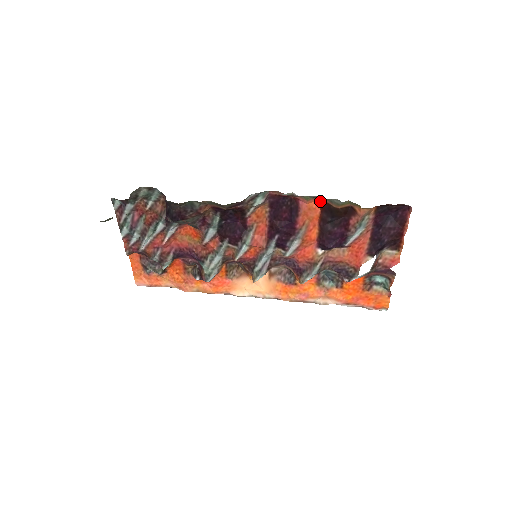
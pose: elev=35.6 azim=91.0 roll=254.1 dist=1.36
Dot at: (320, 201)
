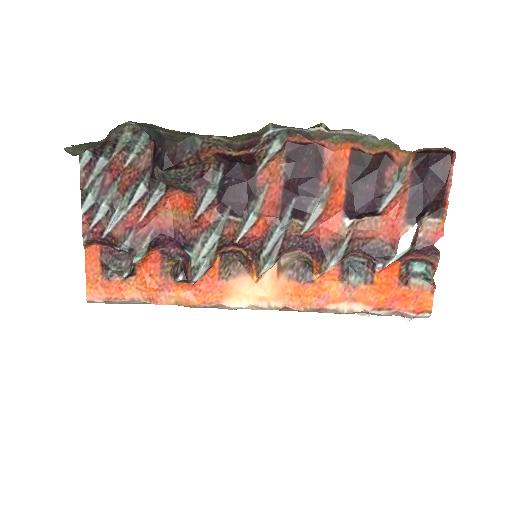
Dot at: (349, 148)
